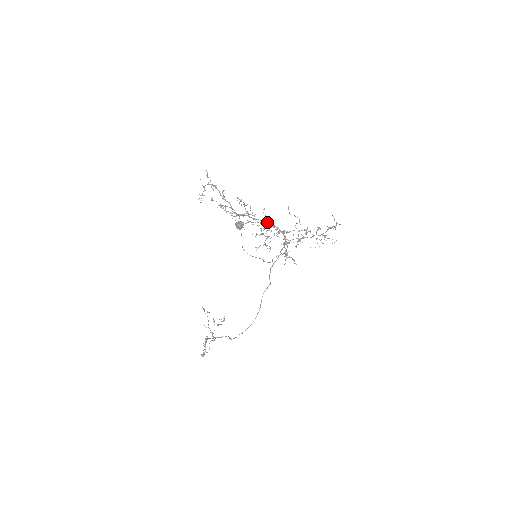
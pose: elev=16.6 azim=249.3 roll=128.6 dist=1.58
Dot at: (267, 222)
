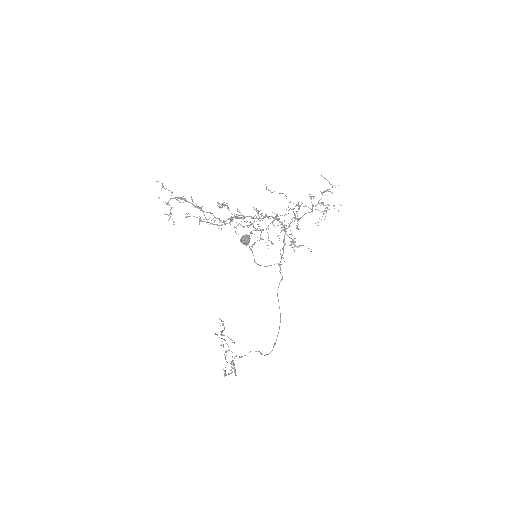
Dot at: occluded
